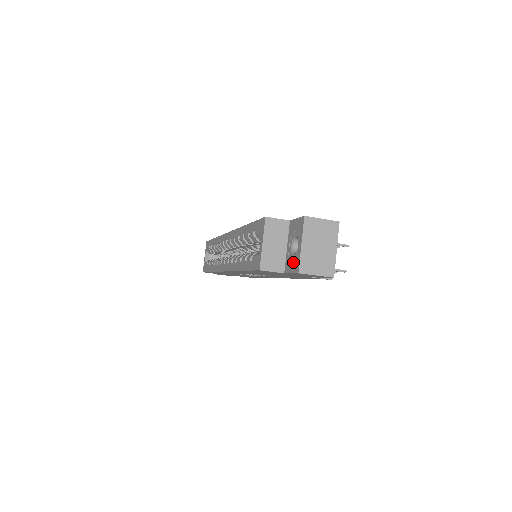
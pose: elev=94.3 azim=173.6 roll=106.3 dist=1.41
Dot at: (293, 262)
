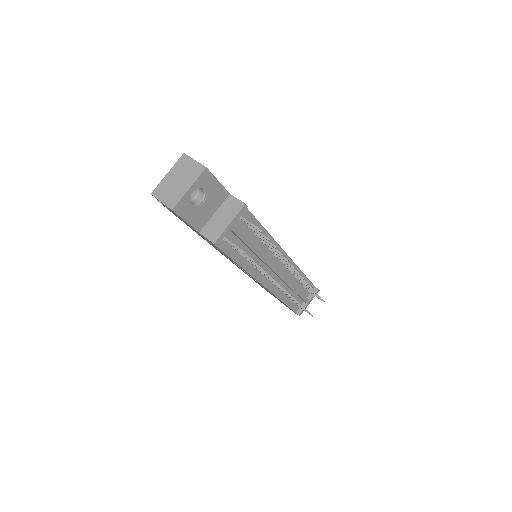
Dot at: occluded
